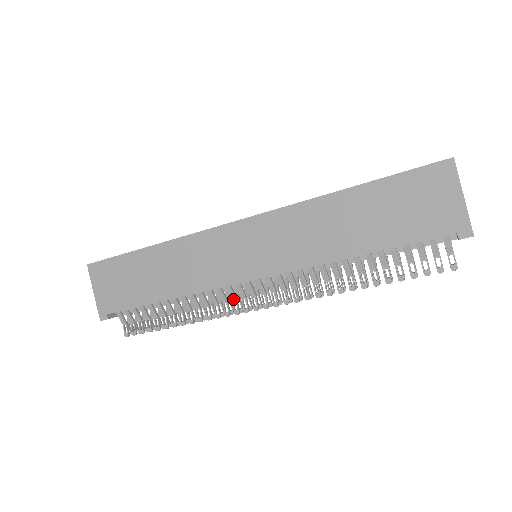
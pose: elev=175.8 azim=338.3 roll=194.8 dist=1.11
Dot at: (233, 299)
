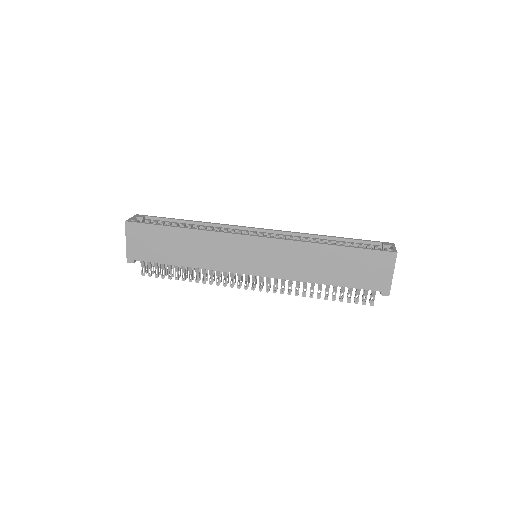
Dot at: (232, 278)
